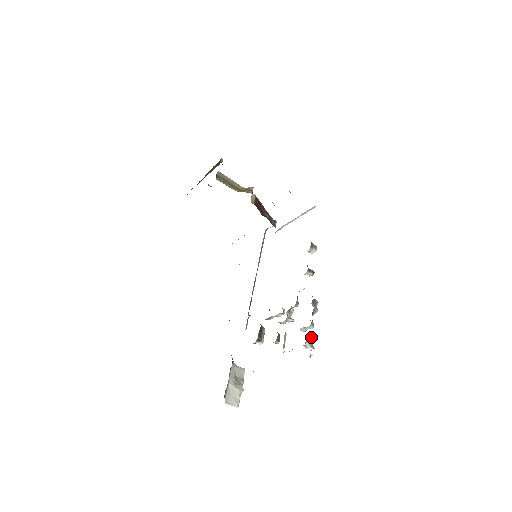
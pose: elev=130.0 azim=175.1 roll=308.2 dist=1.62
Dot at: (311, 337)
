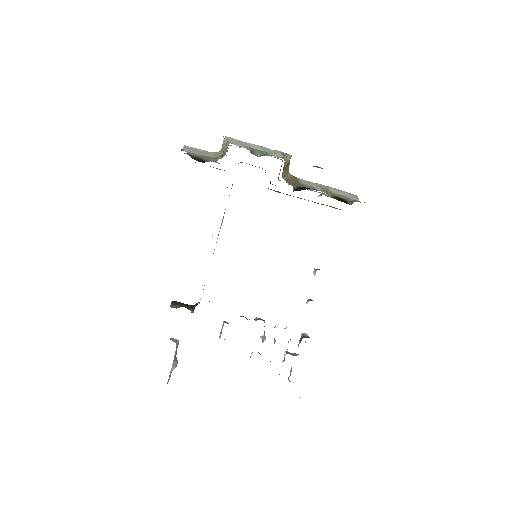
Dot at: occluded
